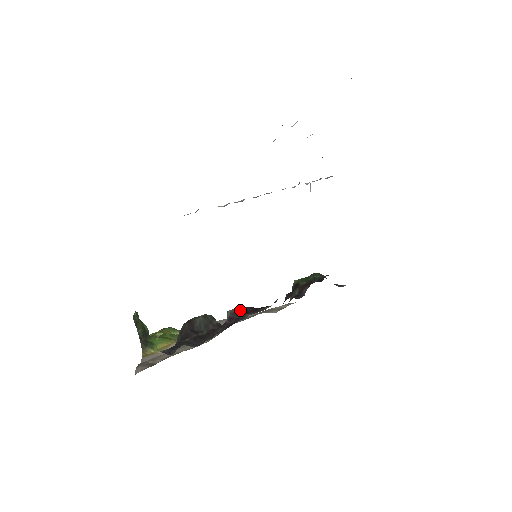
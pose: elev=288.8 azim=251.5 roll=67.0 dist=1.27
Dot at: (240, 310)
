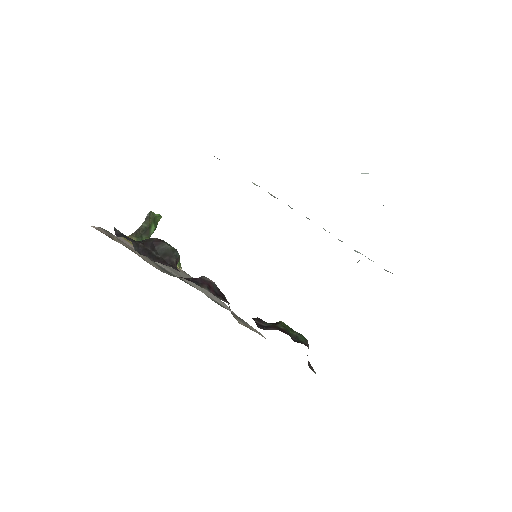
Dot at: (209, 282)
